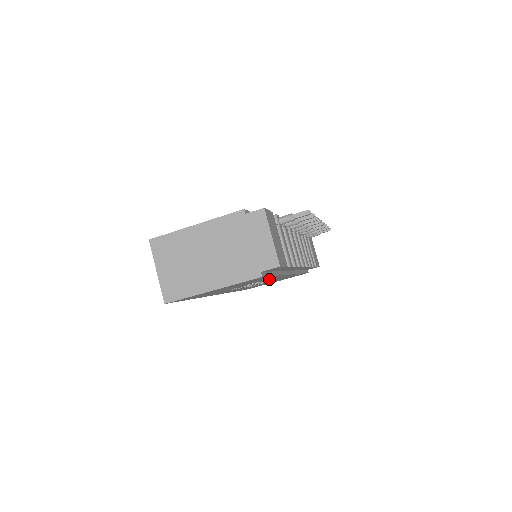
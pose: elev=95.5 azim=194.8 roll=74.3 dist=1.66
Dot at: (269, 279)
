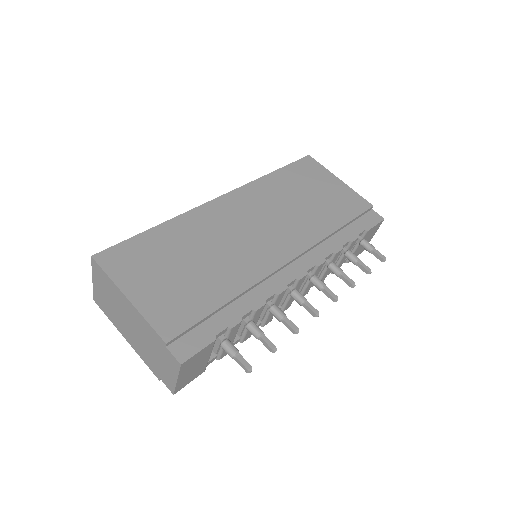
Dot at: occluded
